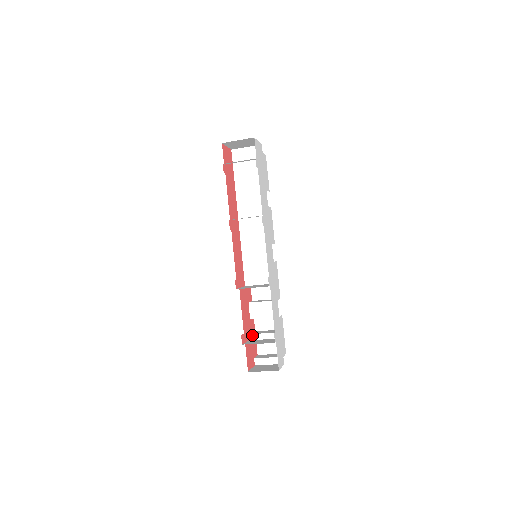
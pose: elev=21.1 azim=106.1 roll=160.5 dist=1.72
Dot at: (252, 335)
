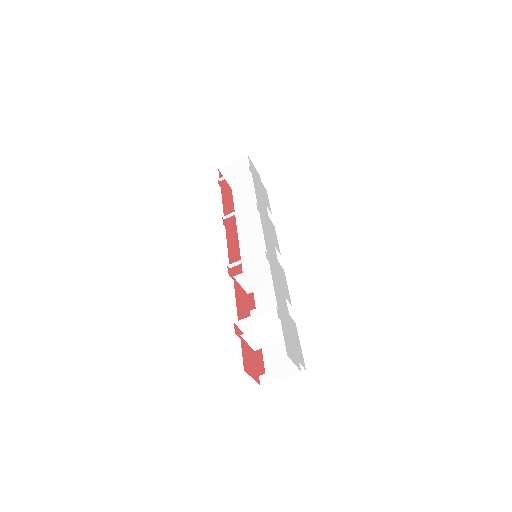
Dot at: occluded
